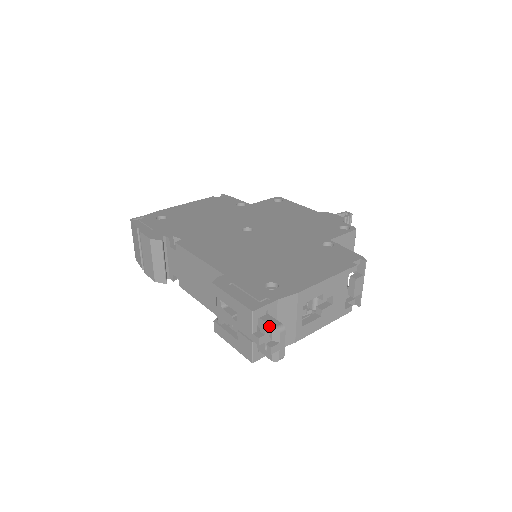
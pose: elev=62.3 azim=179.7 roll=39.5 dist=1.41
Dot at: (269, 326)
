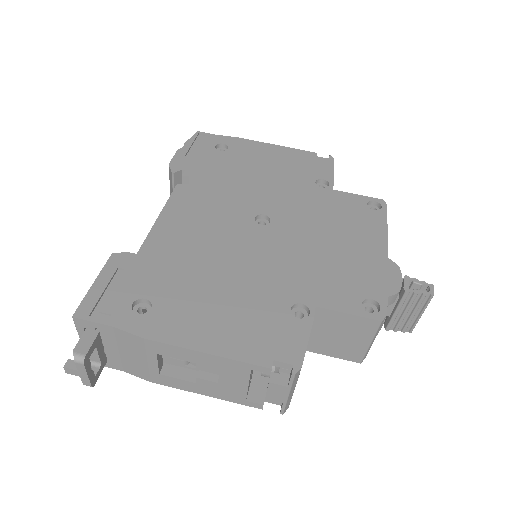
Dot at: (77, 345)
